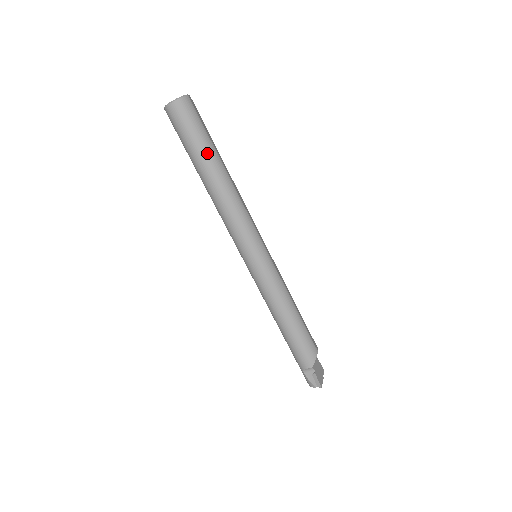
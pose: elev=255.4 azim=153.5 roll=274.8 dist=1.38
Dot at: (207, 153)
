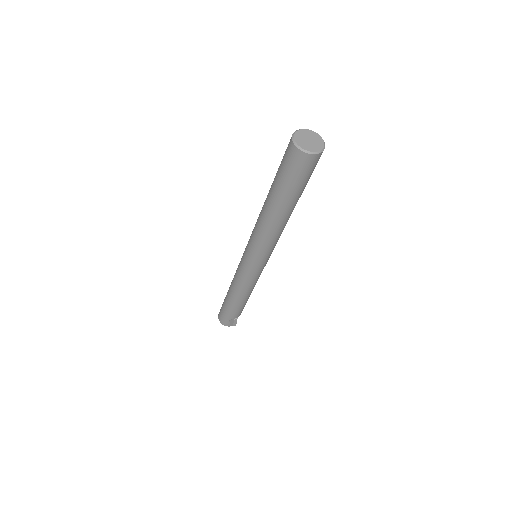
Dot at: occluded
